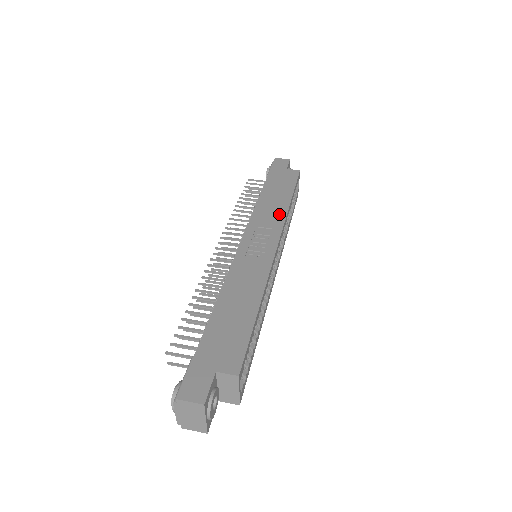
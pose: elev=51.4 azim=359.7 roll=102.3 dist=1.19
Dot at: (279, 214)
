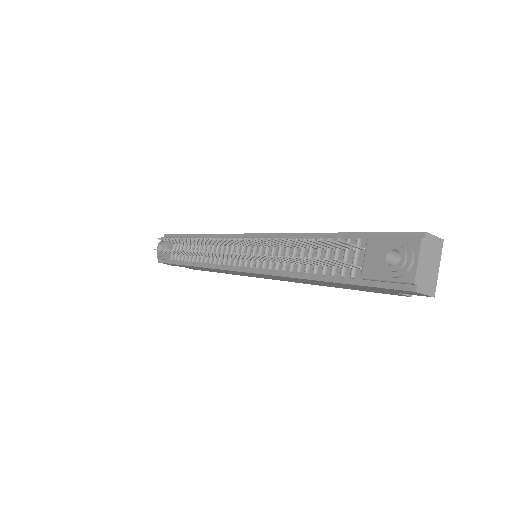
Dot at: occluded
